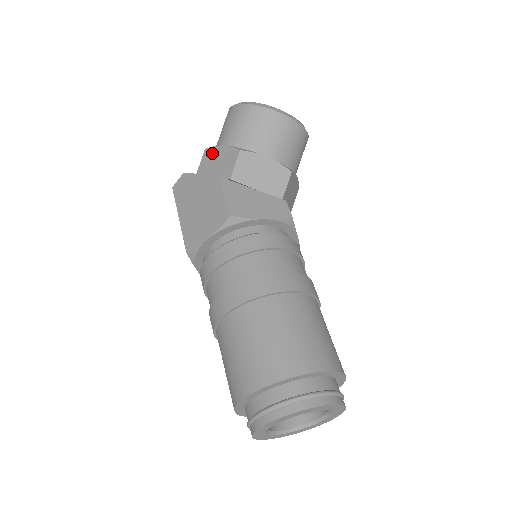
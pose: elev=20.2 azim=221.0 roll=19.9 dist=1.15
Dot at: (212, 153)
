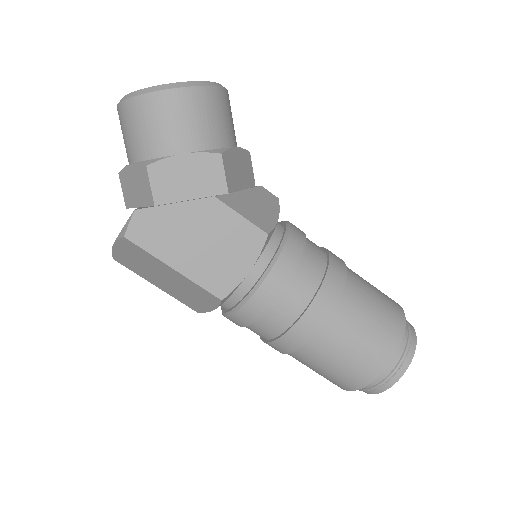
Dot at: (168, 169)
